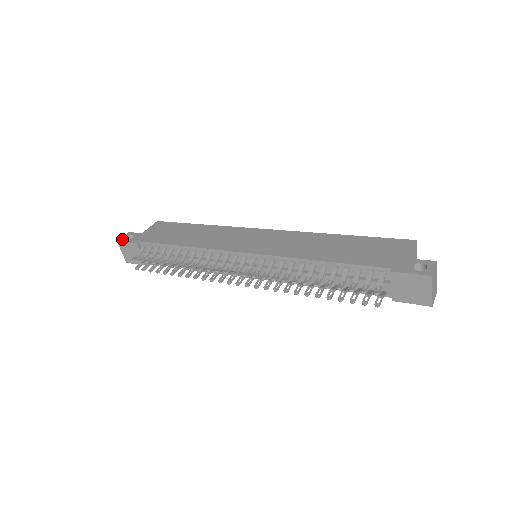
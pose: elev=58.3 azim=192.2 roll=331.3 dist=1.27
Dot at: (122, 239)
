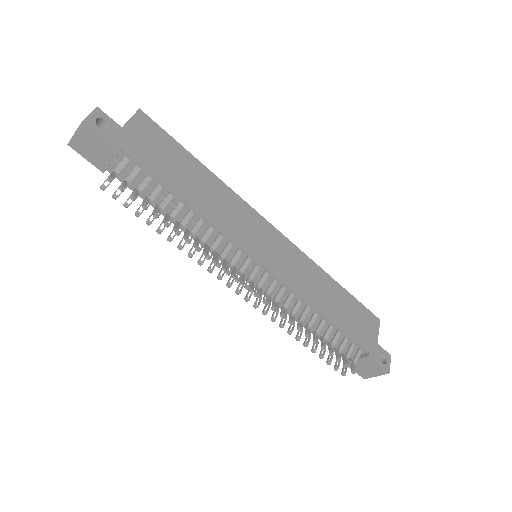
Dot at: (92, 122)
